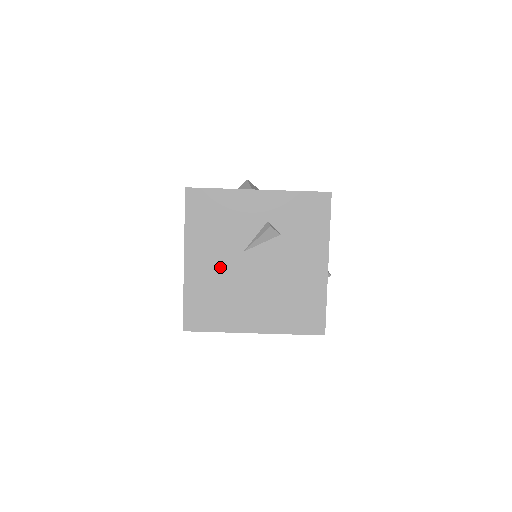
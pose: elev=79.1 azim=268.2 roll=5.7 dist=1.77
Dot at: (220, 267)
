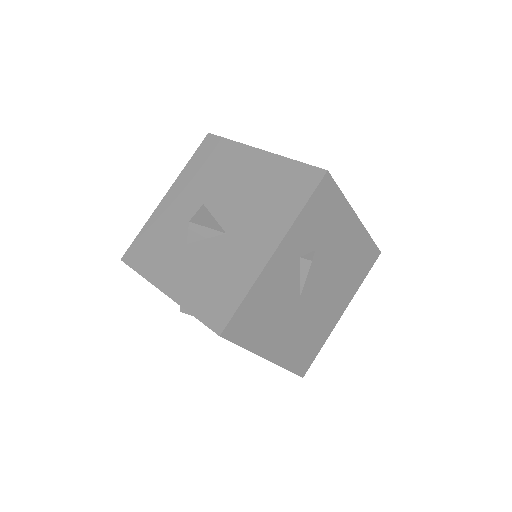
Dot at: (294, 325)
